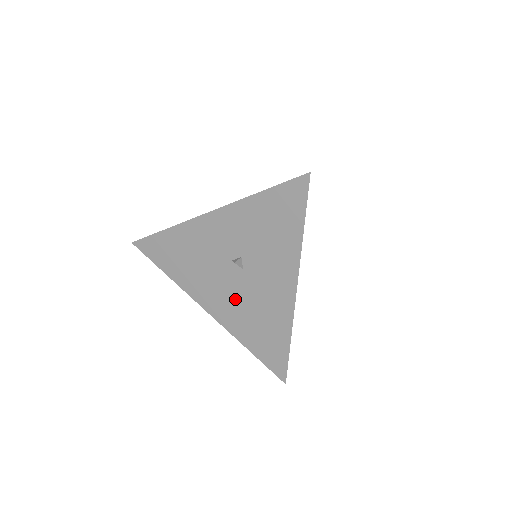
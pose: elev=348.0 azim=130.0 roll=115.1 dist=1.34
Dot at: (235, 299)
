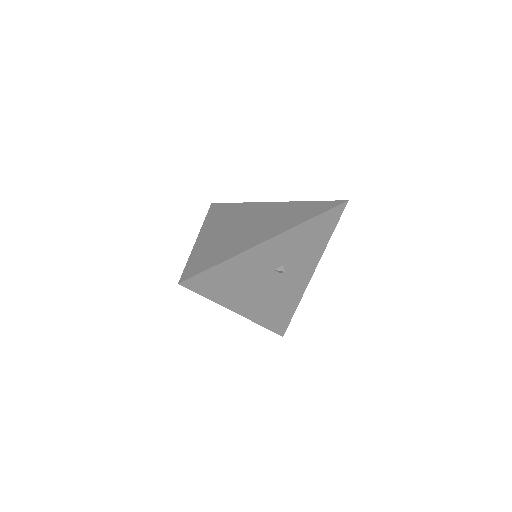
Dot at: (267, 296)
